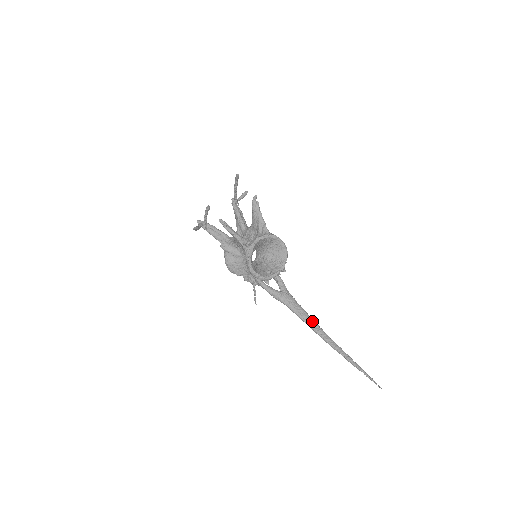
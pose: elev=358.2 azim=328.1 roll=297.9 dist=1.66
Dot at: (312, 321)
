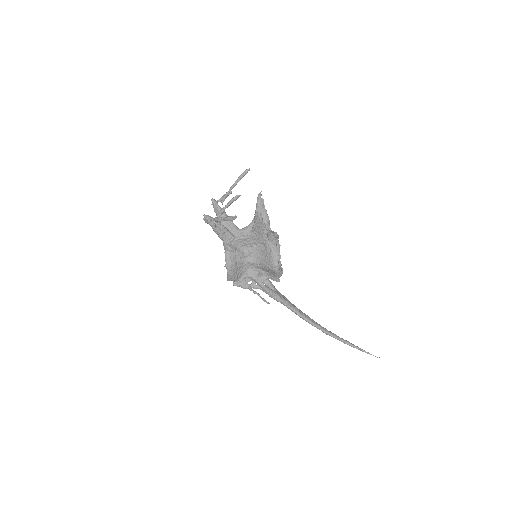
Dot at: (307, 316)
